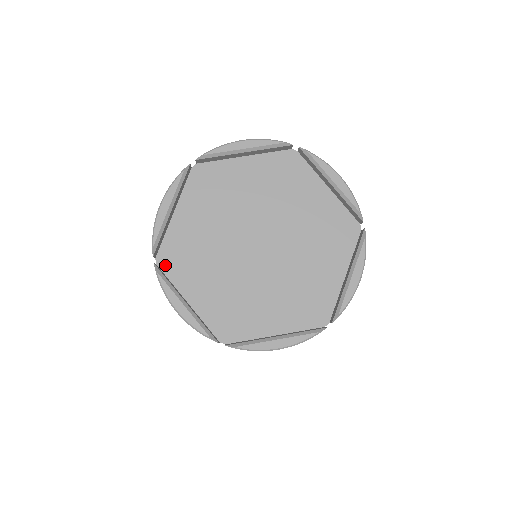
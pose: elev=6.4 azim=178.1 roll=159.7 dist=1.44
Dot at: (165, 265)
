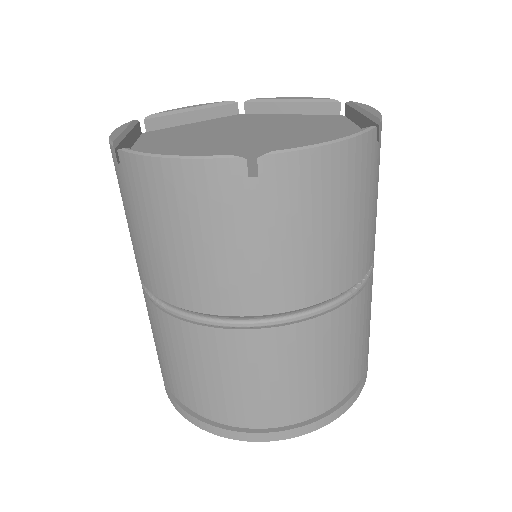
Dot at: occluded
